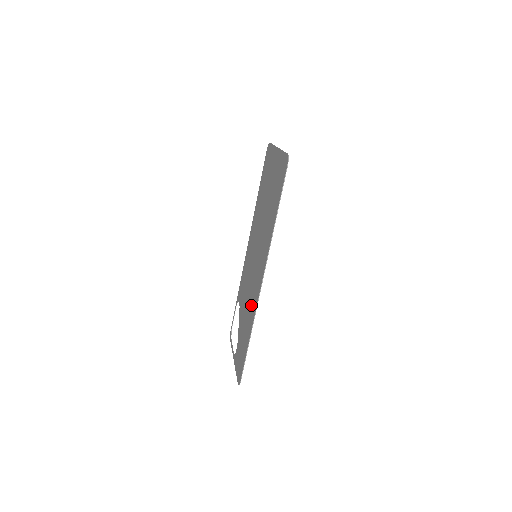
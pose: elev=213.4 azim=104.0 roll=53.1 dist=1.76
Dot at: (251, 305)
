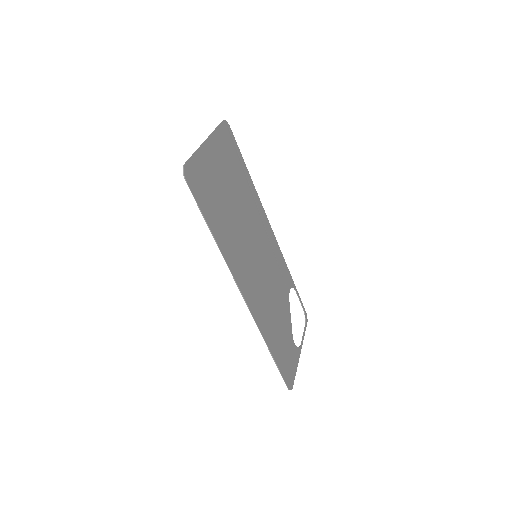
Dot at: (264, 313)
